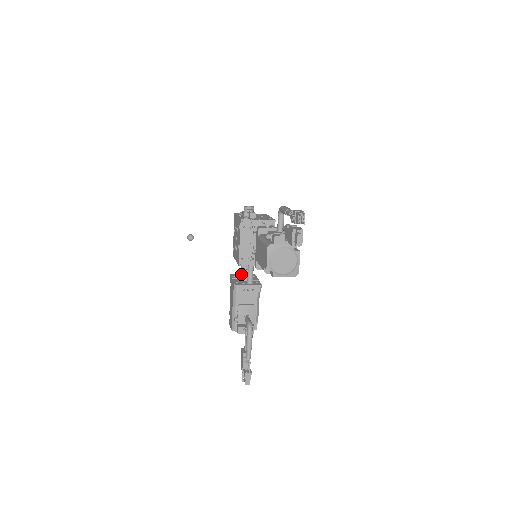
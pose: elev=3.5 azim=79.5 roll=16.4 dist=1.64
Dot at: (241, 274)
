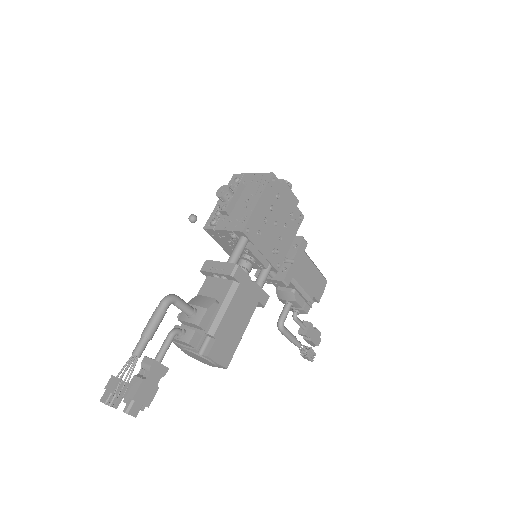
Dot at: occluded
